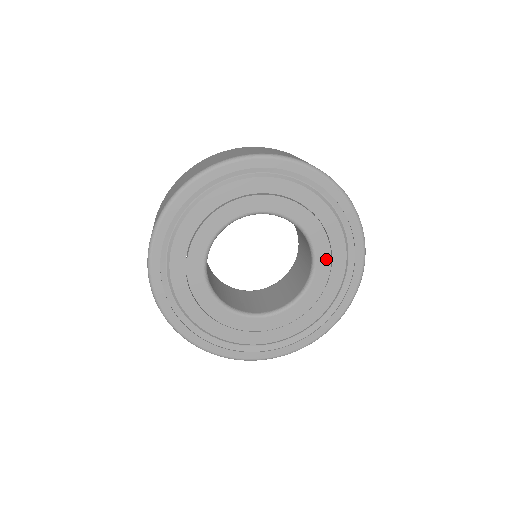
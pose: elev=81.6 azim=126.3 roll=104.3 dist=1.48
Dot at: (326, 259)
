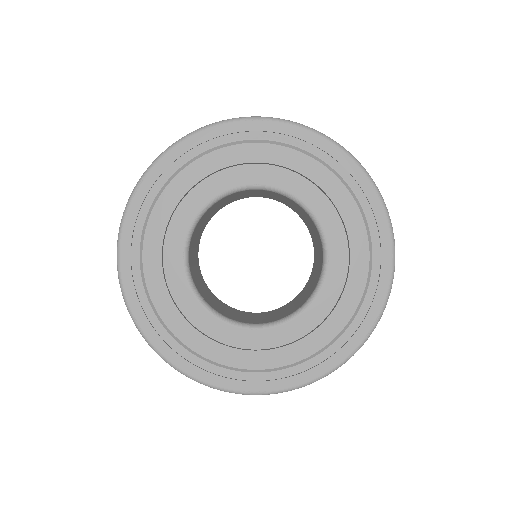
Dot at: (339, 277)
